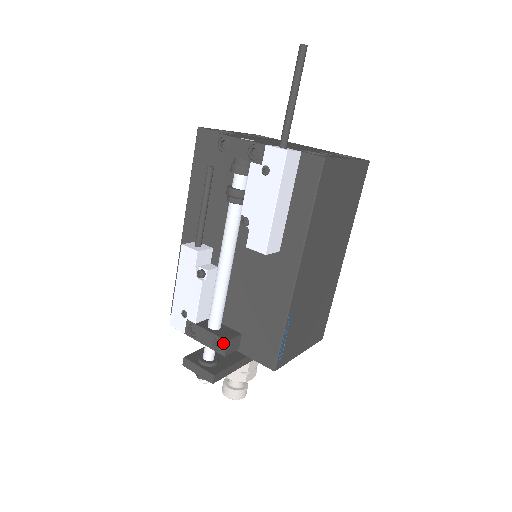
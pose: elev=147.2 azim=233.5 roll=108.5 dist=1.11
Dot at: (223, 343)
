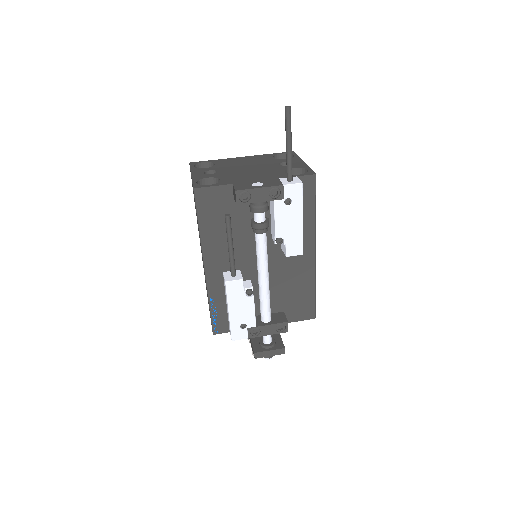
Dot at: (285, 325)
